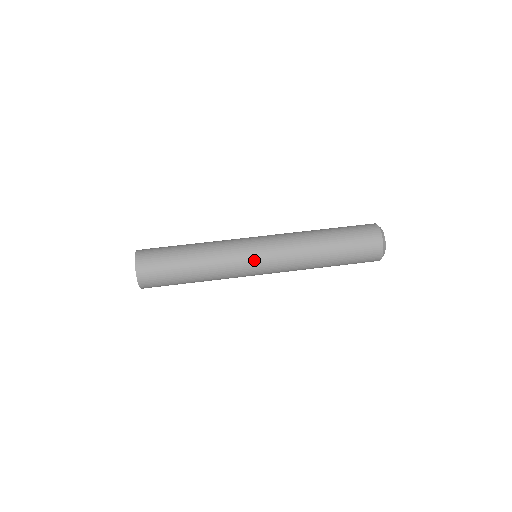
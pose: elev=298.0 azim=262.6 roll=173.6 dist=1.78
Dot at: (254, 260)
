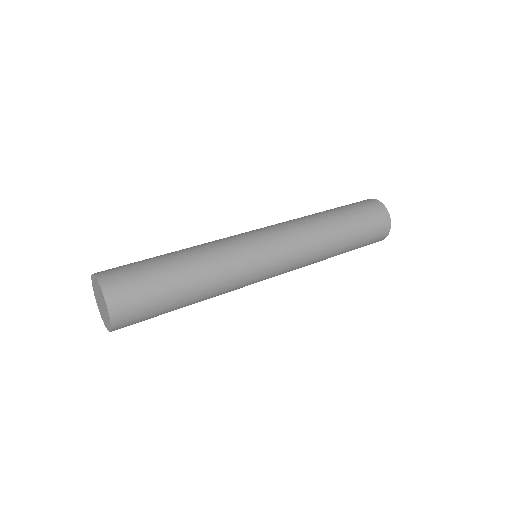
Dot at: (253, 235)
